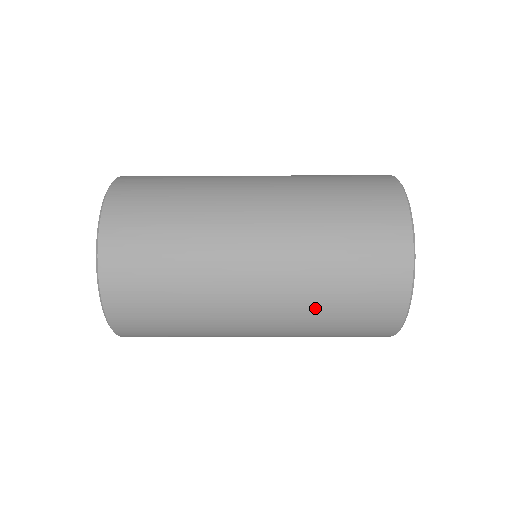
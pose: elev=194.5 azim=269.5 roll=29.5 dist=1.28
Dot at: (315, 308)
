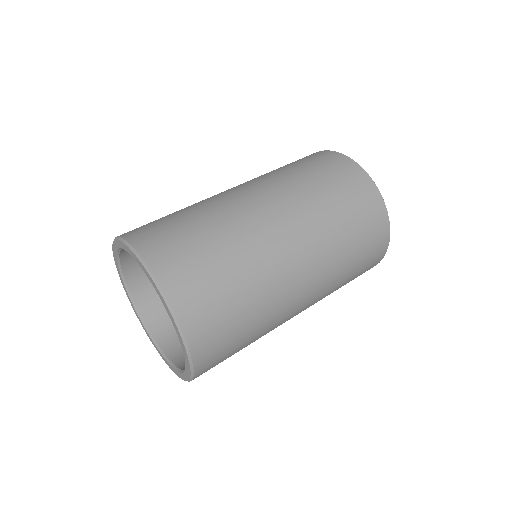
Dot at: occluded
